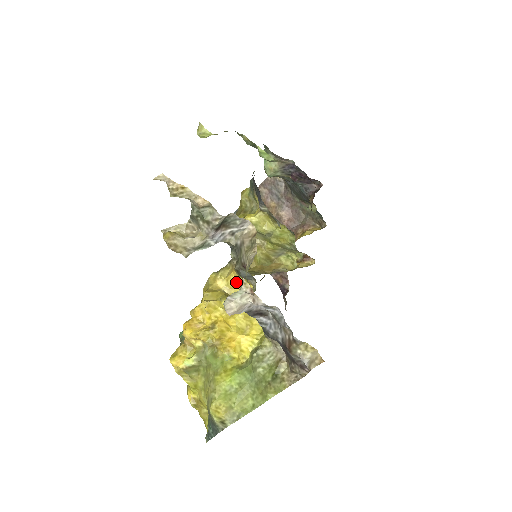
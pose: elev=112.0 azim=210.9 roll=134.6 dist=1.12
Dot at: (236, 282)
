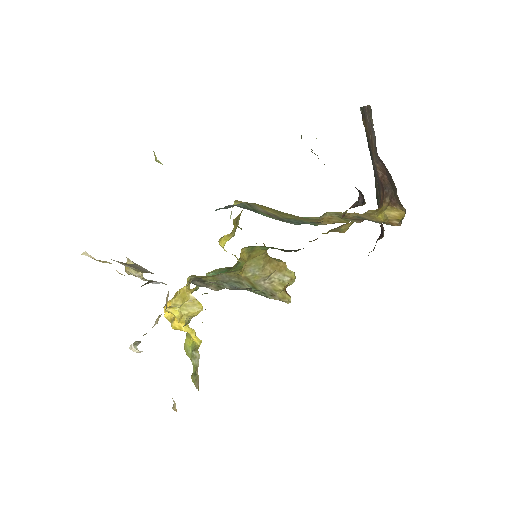
Dot at: occluded
